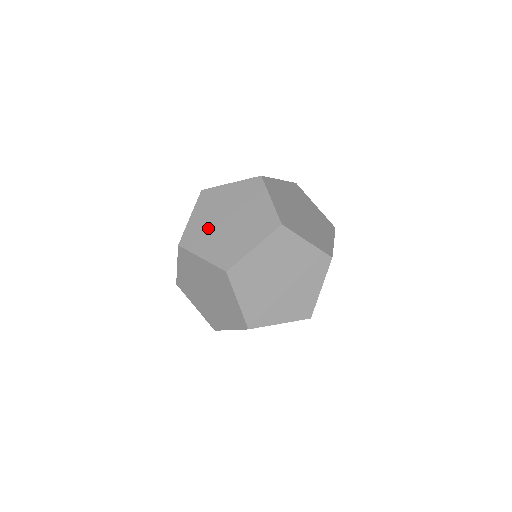
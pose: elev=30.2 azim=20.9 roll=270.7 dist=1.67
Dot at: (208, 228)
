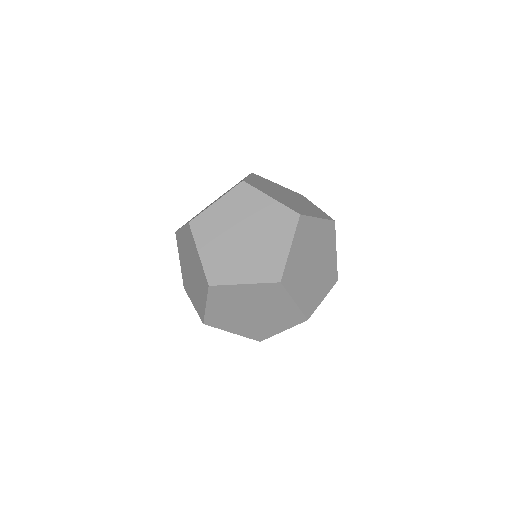
Dot at: (270, 189)
